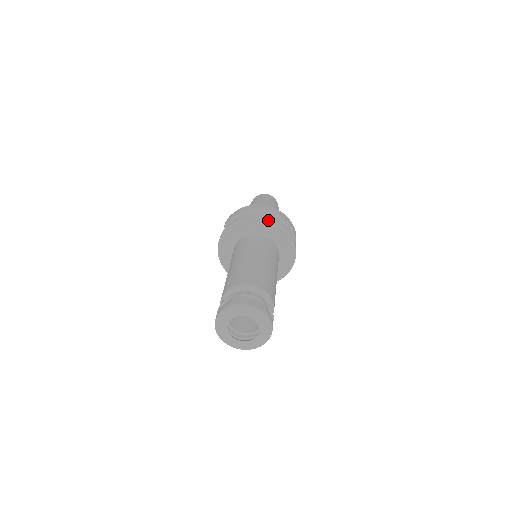
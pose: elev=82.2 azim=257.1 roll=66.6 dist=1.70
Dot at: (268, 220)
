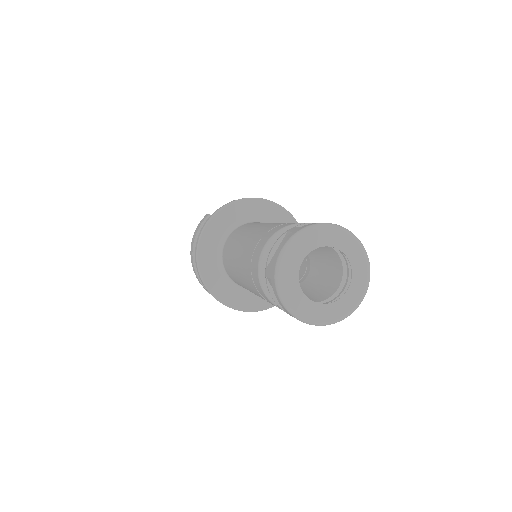
Dot at: occluded
